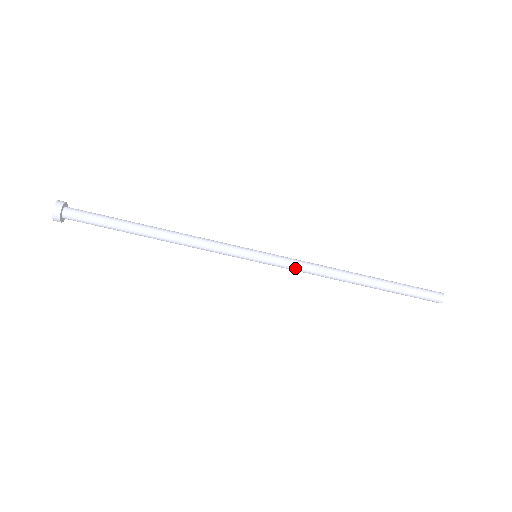
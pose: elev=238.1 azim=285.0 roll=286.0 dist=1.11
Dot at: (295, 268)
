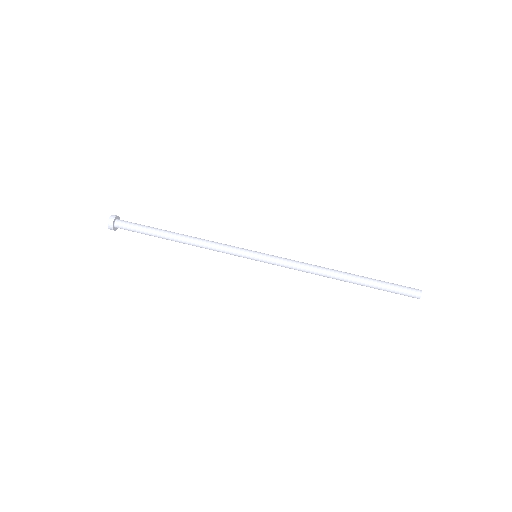
Dot at: (288, 262)
